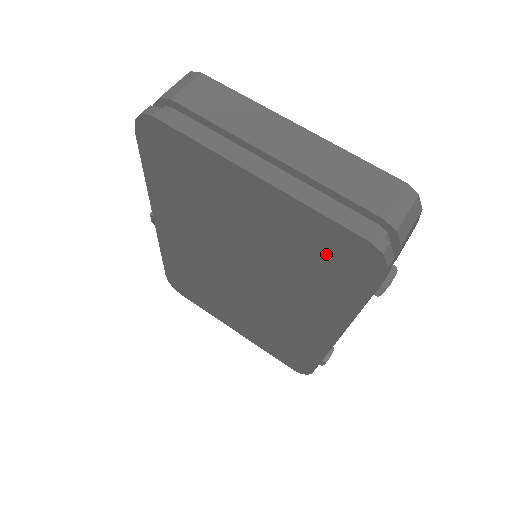
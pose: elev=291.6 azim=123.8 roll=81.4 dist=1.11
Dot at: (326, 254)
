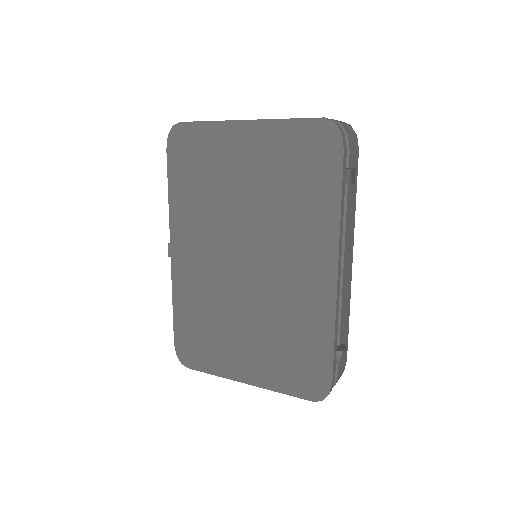
Dot at: (302, 158)
